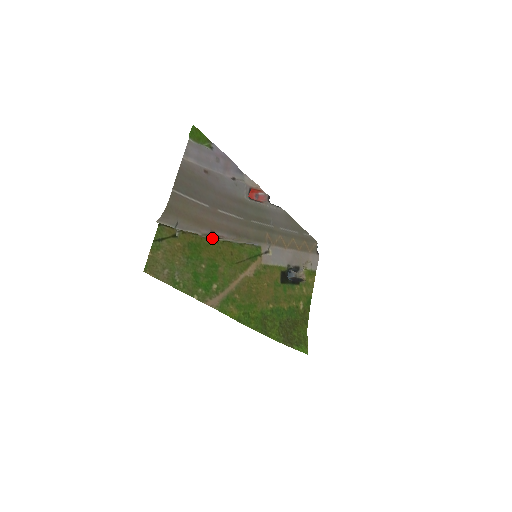
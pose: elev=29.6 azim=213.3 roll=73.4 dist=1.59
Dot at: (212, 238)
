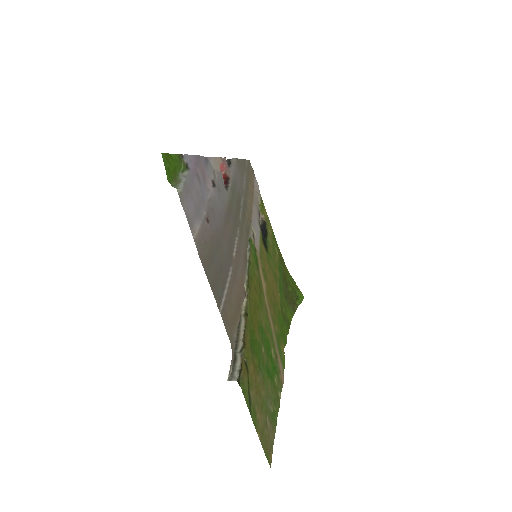
Dot at: (247, 301)
